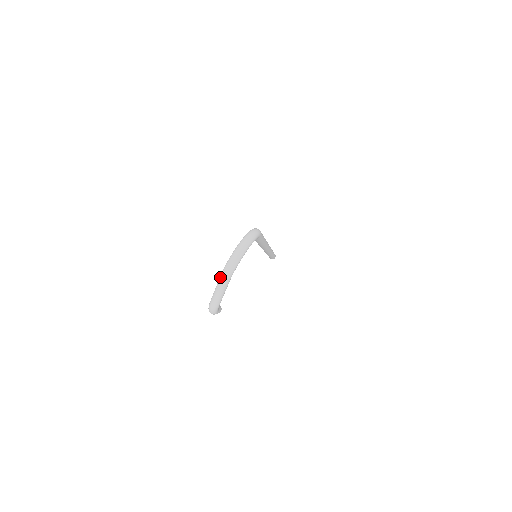
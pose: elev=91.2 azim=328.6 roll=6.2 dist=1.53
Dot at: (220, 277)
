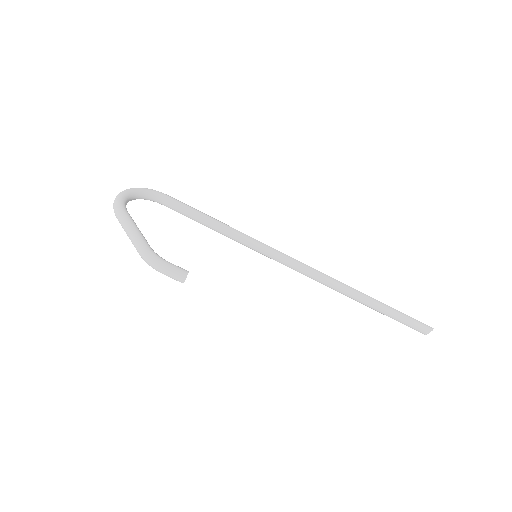
Dot at: occluded
